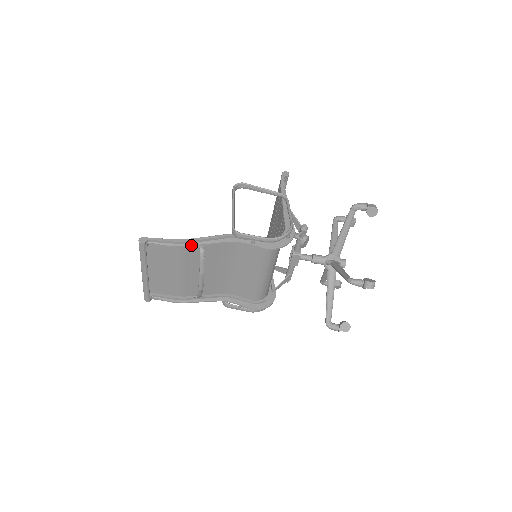
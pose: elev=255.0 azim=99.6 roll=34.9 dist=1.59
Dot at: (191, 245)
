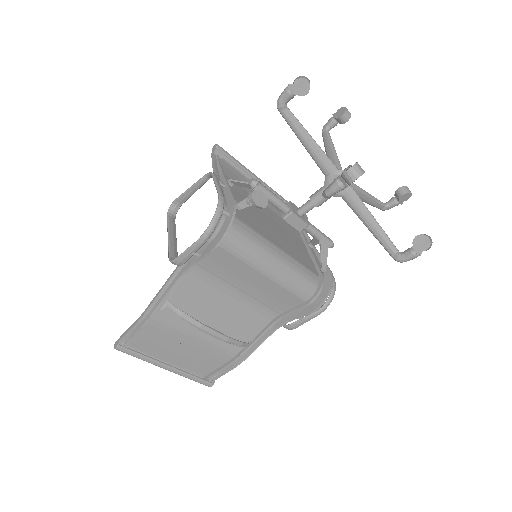
Dot at: (152, 312)
